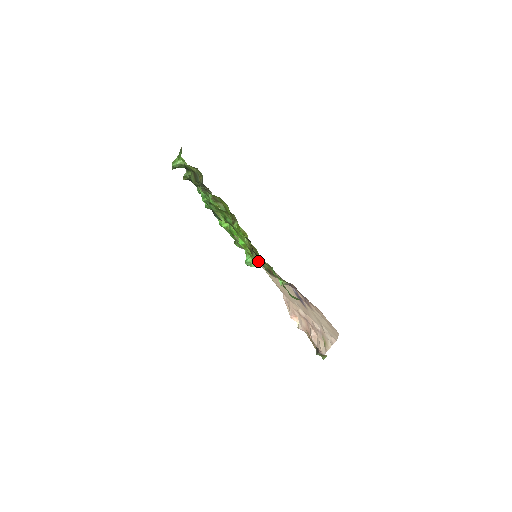
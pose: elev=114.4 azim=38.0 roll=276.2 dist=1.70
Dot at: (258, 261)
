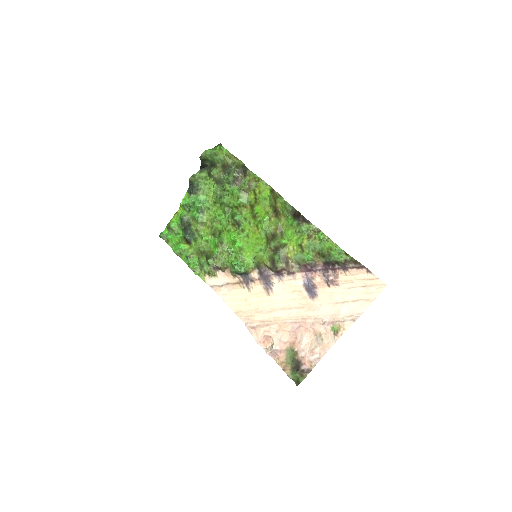
Dot at: (282, 242)
